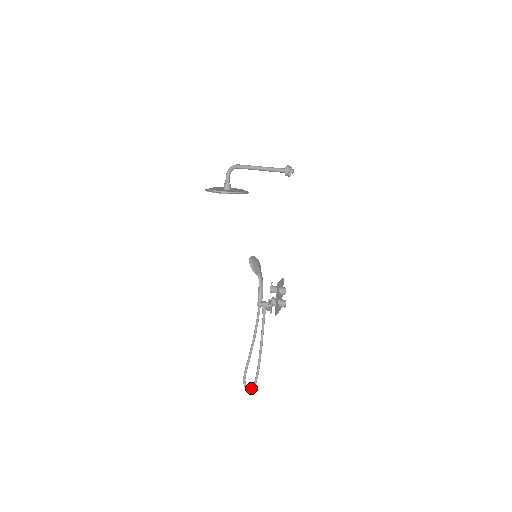
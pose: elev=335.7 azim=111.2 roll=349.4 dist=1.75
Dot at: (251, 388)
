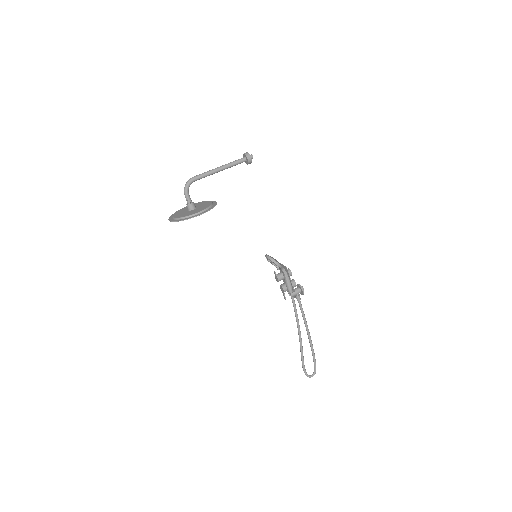
Dot at: (314, 373)
